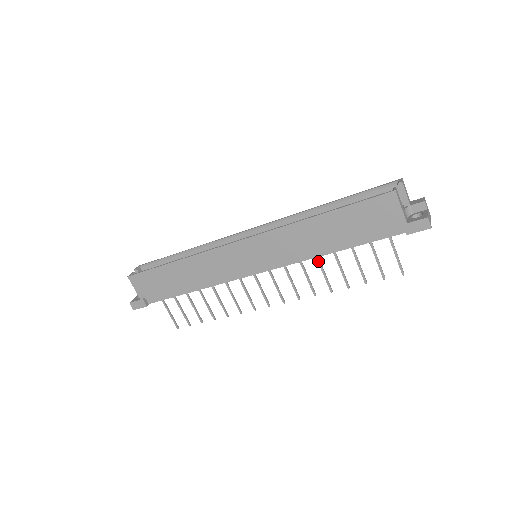
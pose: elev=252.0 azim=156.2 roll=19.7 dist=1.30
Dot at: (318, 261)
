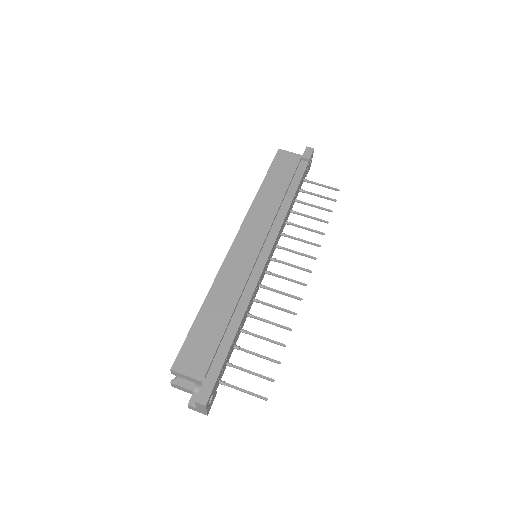
Dot at: (293, 225)
